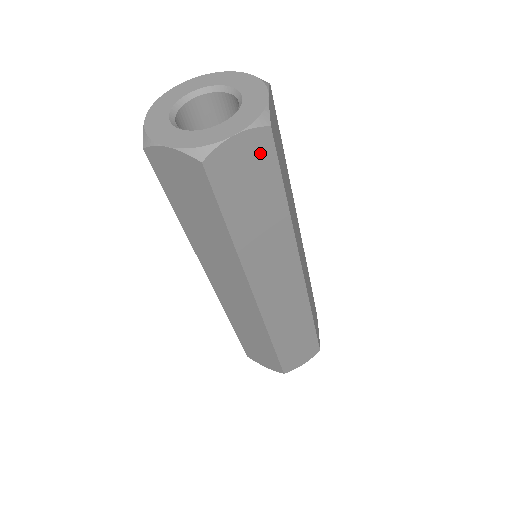
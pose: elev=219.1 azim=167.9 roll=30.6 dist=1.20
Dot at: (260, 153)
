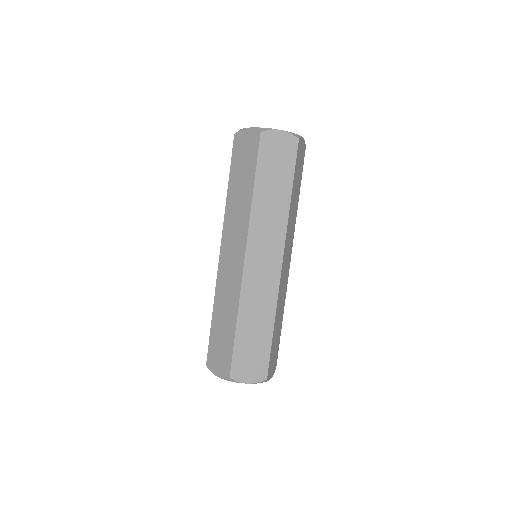
Dot at: (303, 156)
